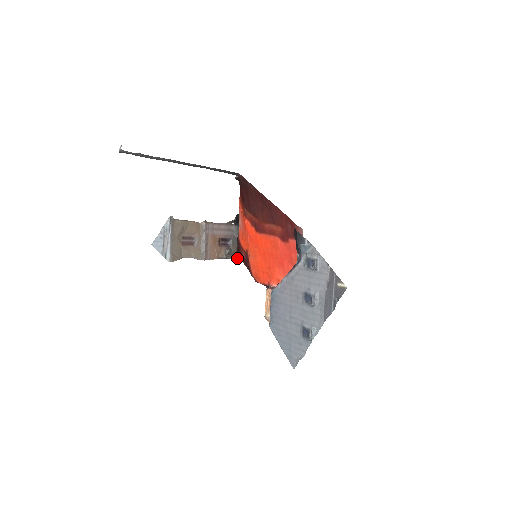
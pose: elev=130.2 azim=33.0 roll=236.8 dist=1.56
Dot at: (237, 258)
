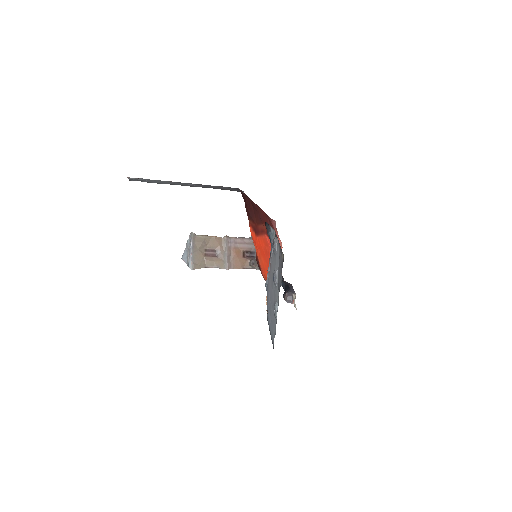
Dot at: occluded
